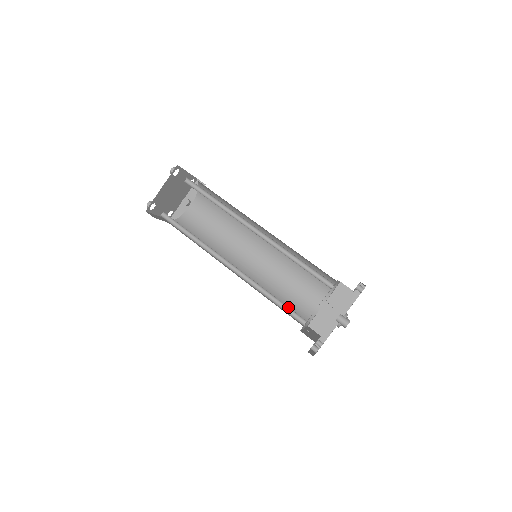
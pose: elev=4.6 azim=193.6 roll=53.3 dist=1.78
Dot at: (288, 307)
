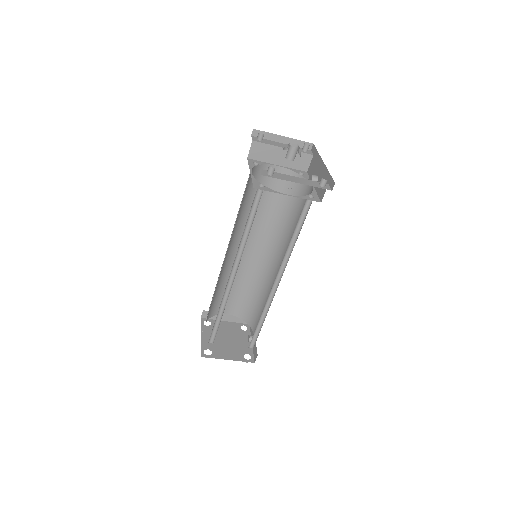
Dot at: (255, 209)
